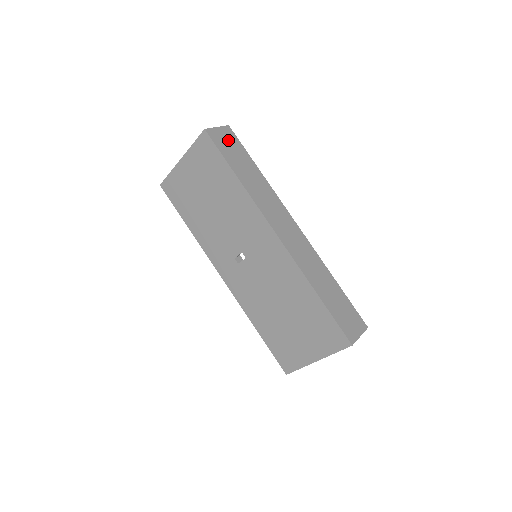
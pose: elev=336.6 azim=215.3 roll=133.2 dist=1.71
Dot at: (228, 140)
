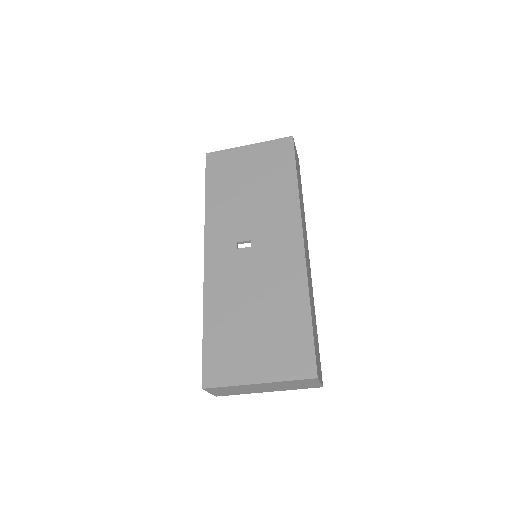
Dot at: occluded
